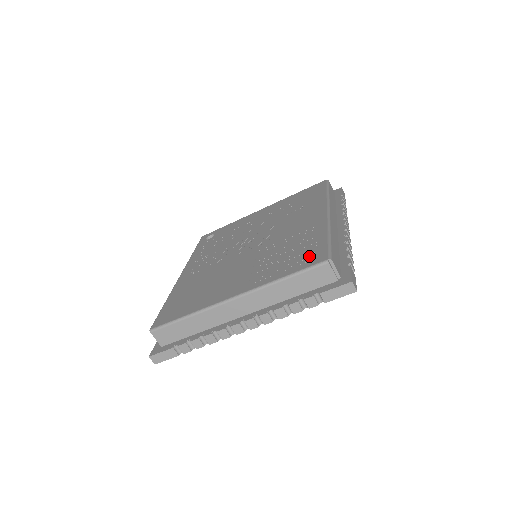
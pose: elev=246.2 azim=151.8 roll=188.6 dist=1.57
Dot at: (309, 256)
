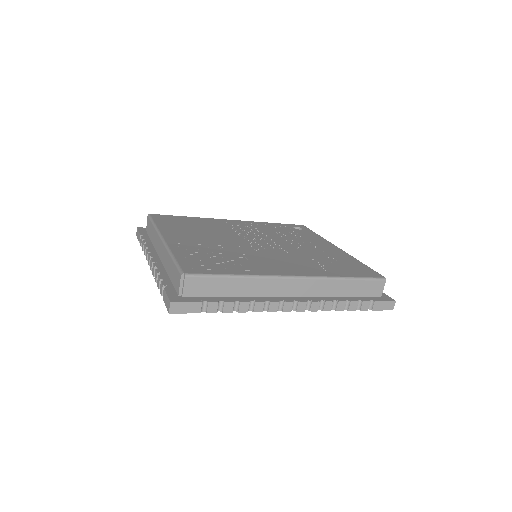
Dot at: (200, 266)
